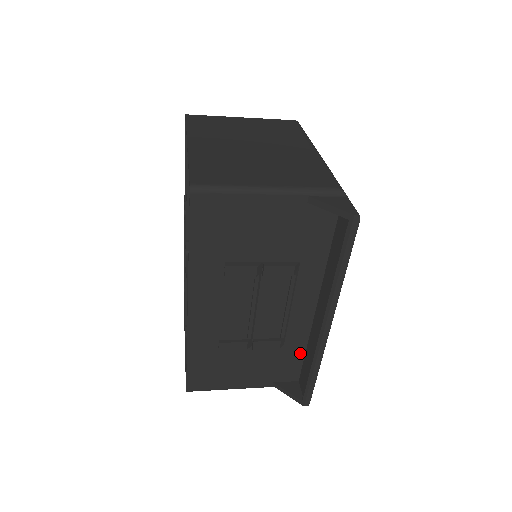
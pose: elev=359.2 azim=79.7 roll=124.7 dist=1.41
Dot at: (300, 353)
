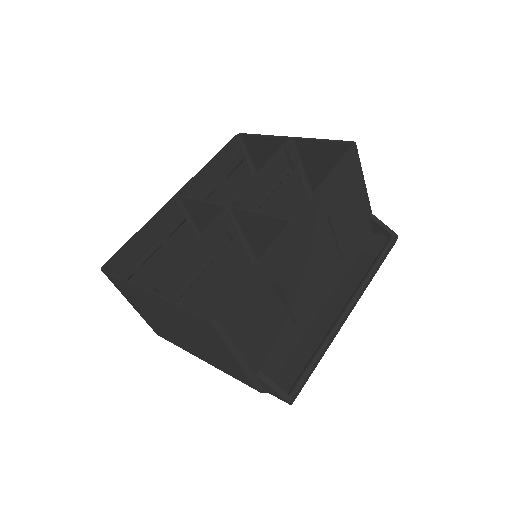
Dot at: (292, 347)
